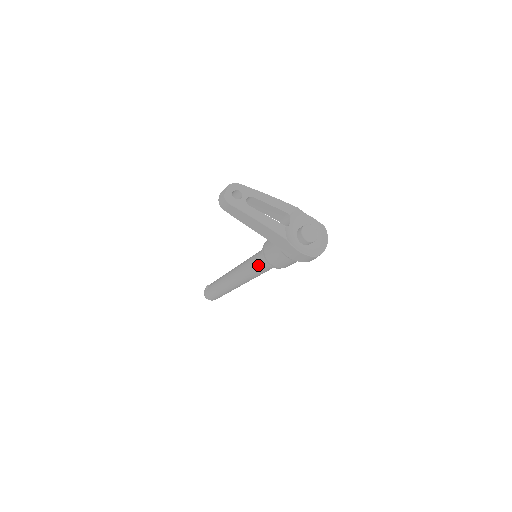
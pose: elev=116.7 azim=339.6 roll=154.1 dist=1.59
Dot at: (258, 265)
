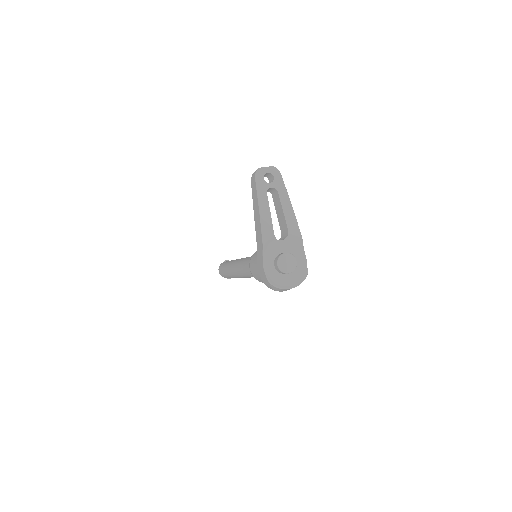
Dot at: occluded
